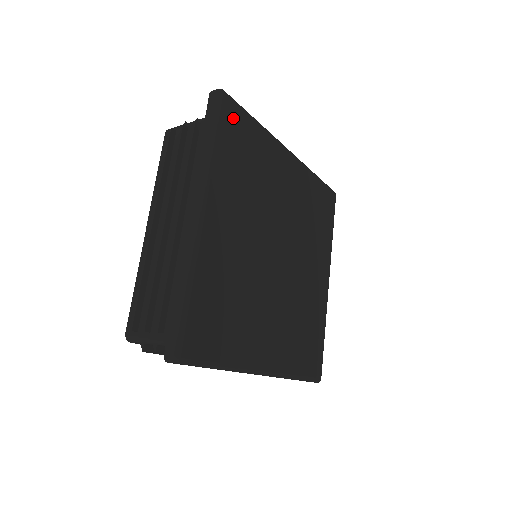
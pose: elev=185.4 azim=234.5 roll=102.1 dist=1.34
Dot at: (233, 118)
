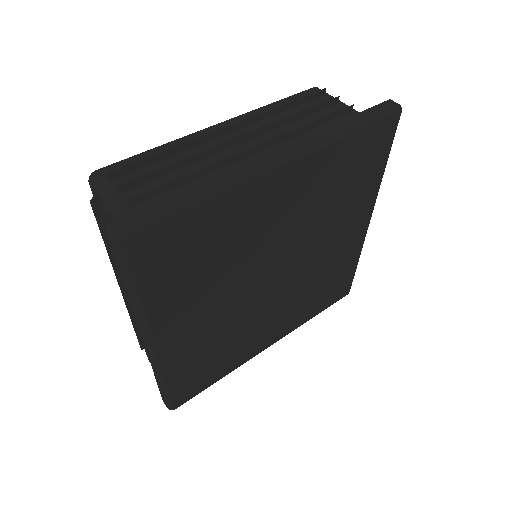
Dot at: (155, 246)
